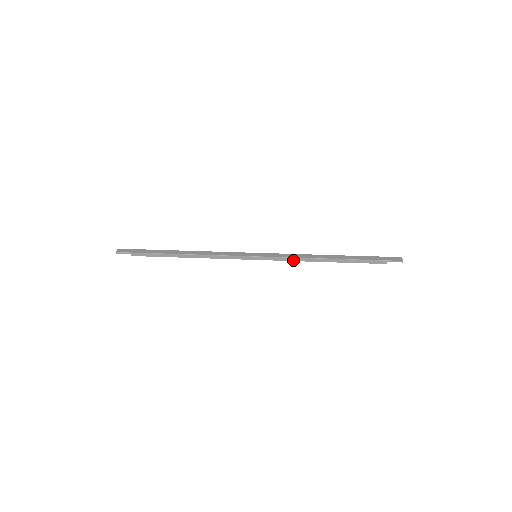
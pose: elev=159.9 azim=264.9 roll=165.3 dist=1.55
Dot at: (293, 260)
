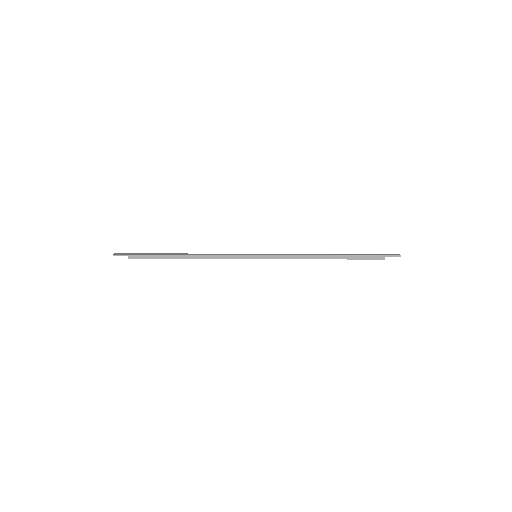
Dot at: (293, 258)
